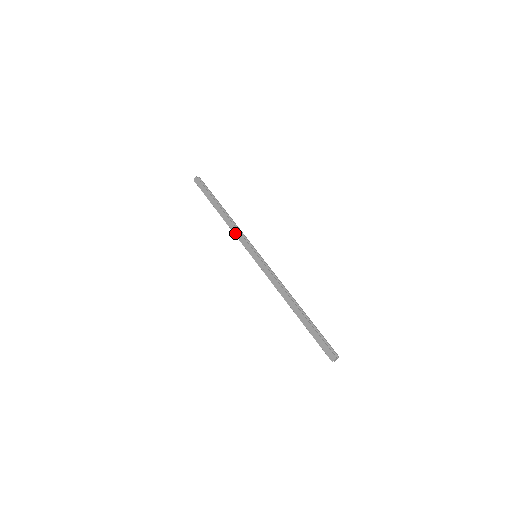
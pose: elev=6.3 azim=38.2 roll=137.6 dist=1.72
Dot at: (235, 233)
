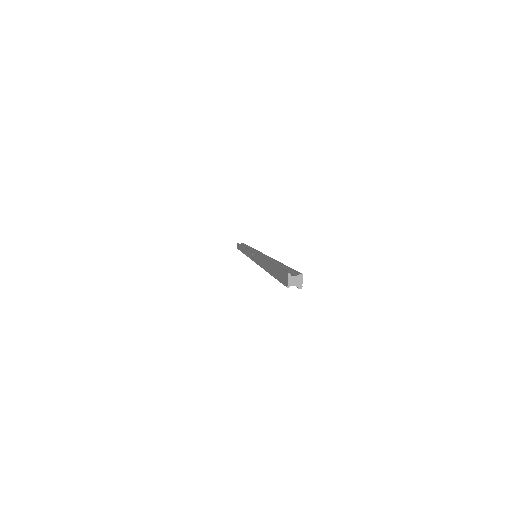
Dot at: (246, 254)
